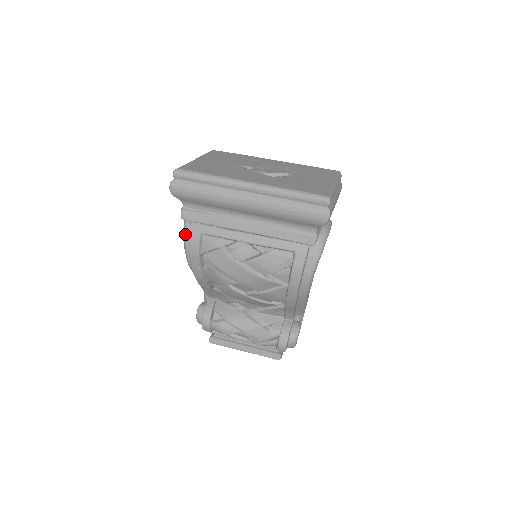
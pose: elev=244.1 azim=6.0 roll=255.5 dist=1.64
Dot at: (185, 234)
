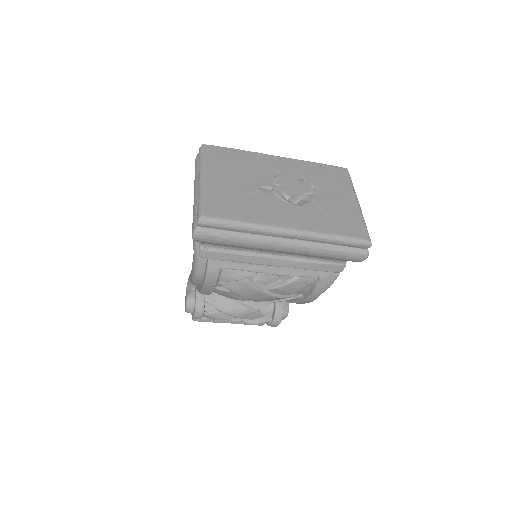
Dot at: (198, 265)
